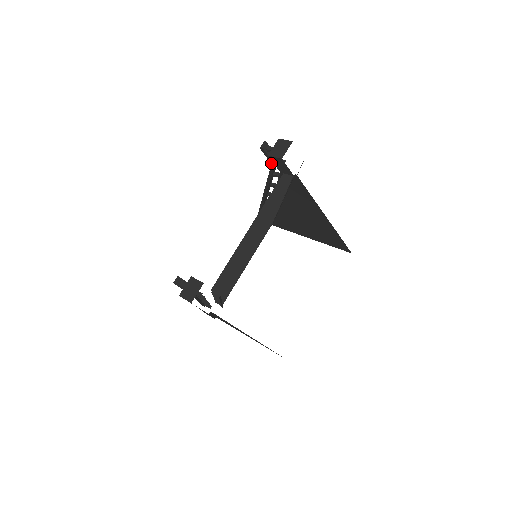
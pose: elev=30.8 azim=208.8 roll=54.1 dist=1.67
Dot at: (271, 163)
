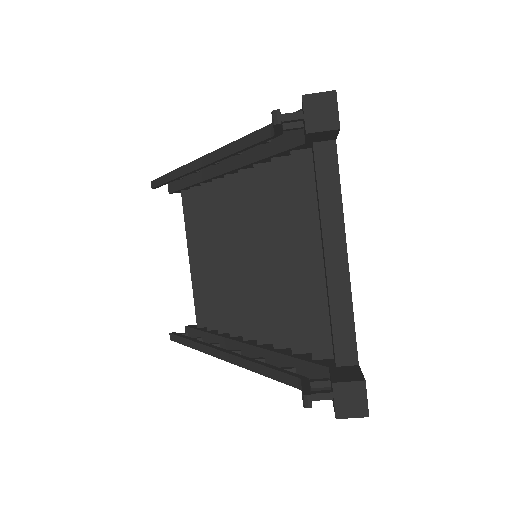
Dot at: (275, 135)
